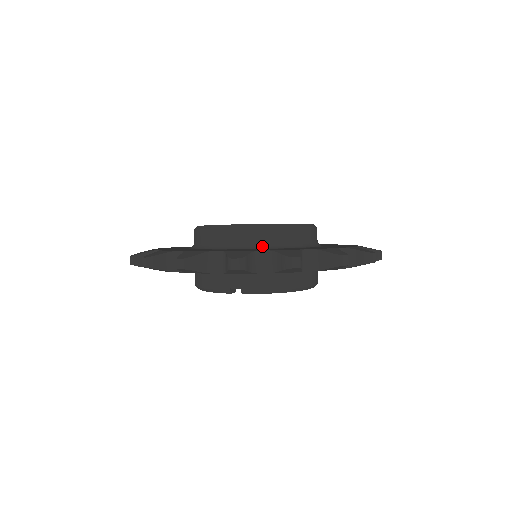
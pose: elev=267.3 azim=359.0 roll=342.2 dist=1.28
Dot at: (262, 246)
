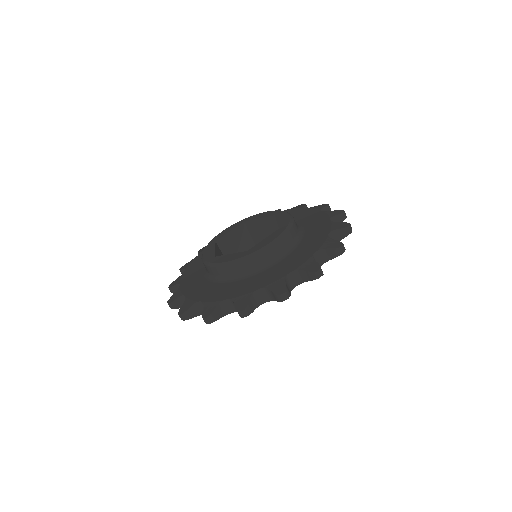
Dot at: (275, 260)
